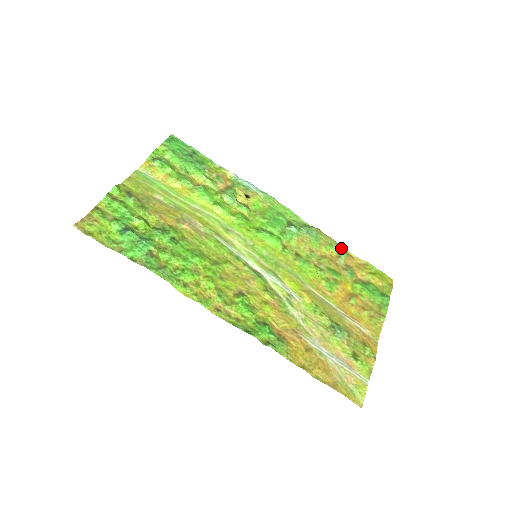
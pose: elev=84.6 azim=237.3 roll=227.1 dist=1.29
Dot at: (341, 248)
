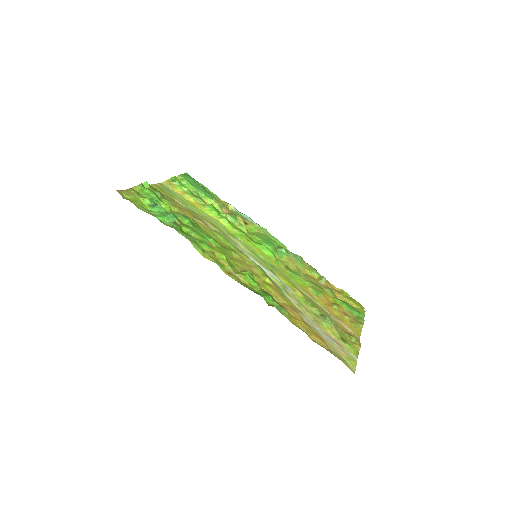
Dot at: occluded
